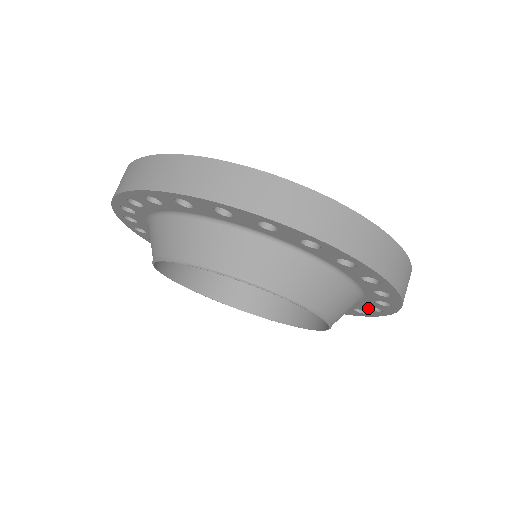
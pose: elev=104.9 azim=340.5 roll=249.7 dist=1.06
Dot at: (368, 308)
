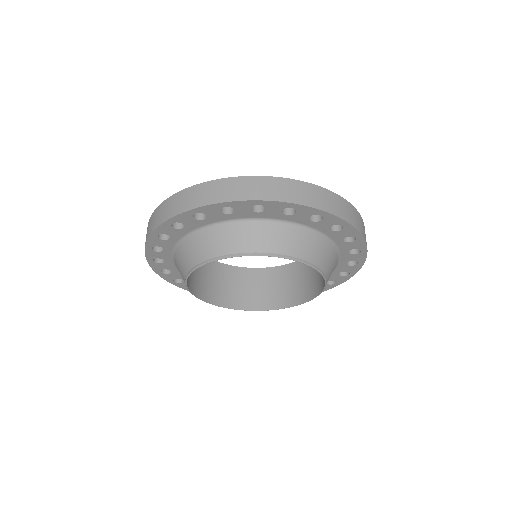
Dot at: (351, 254)
